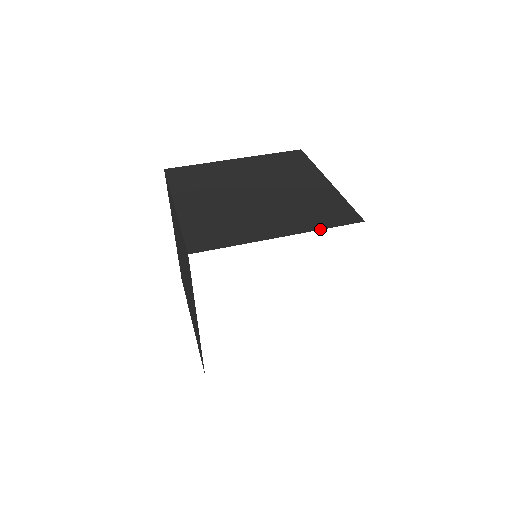
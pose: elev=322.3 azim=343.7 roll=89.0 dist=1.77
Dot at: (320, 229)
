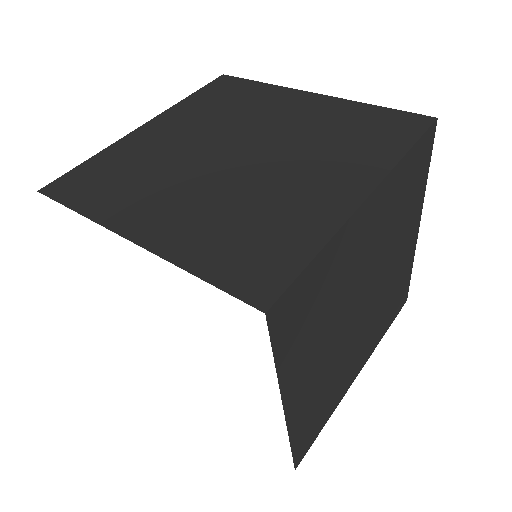
Dot at: (185, 268)
